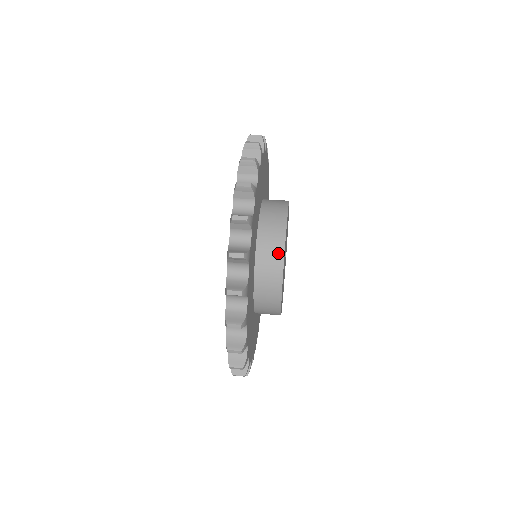
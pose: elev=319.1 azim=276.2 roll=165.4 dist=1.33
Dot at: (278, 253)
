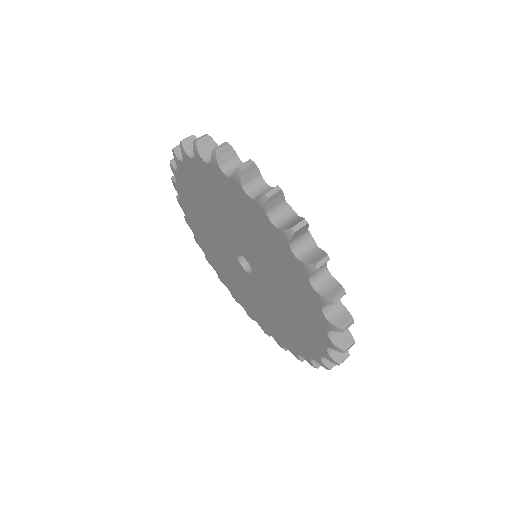
Dot at: occluded
